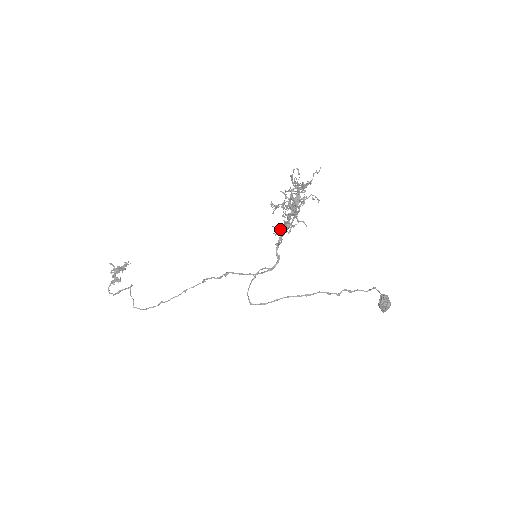
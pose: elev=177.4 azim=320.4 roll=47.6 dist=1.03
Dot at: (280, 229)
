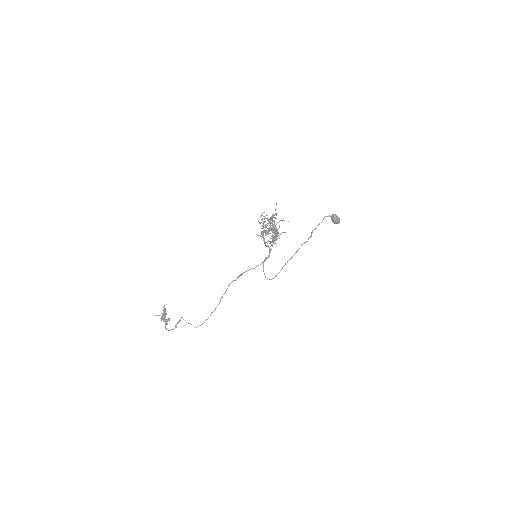
Dot at: occluded
